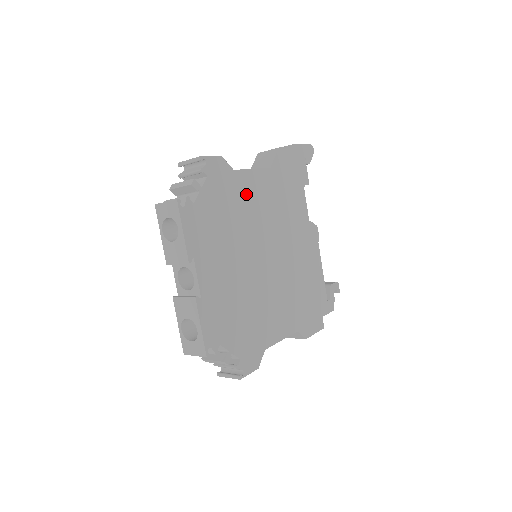
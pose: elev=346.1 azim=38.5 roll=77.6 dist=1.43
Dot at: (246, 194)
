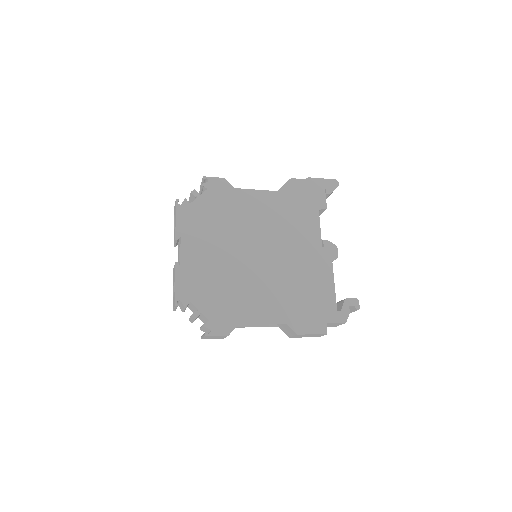
Dot at: (244, 206)
